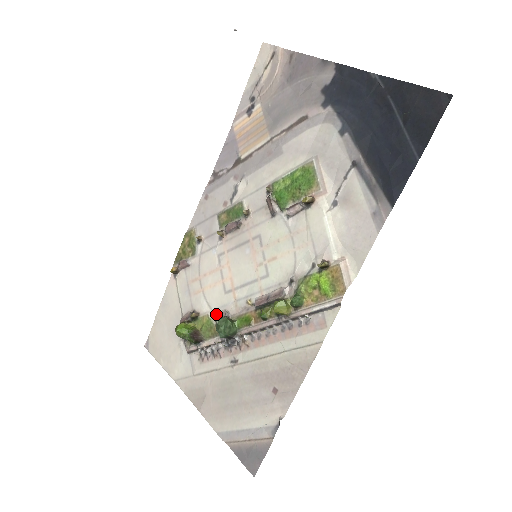
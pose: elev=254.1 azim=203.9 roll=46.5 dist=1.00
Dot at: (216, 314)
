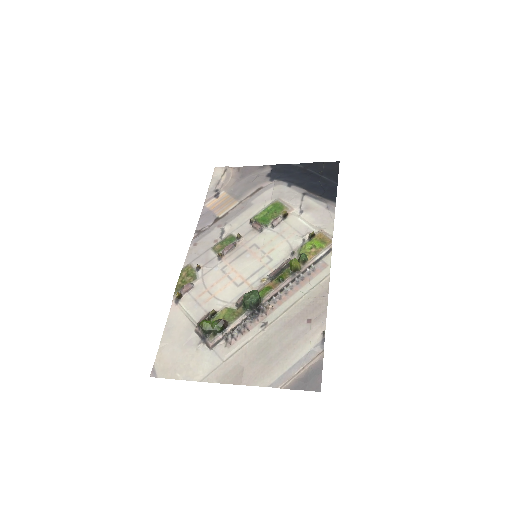
Dot at: (234, 302)
